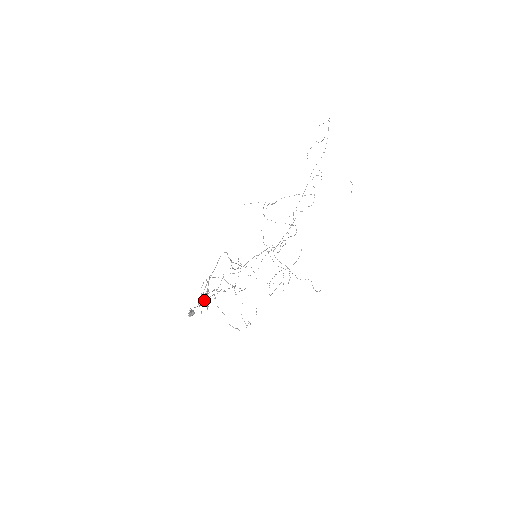
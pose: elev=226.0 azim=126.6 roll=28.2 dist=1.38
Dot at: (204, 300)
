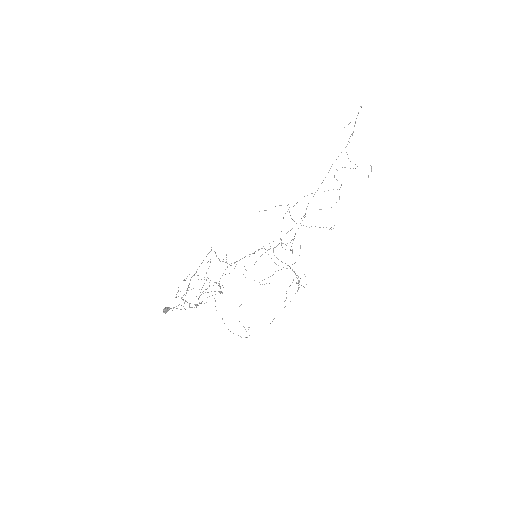
Dot at: (199, 302)
